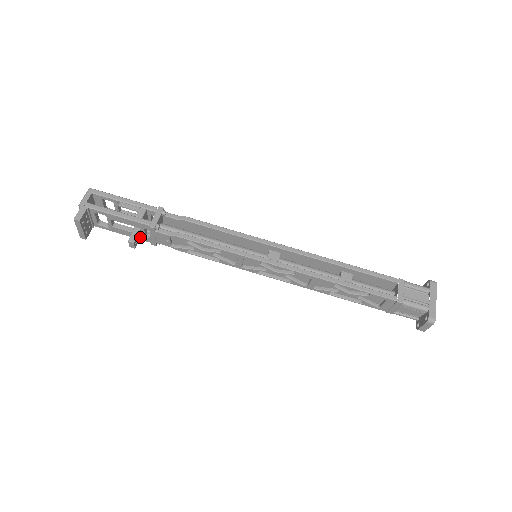
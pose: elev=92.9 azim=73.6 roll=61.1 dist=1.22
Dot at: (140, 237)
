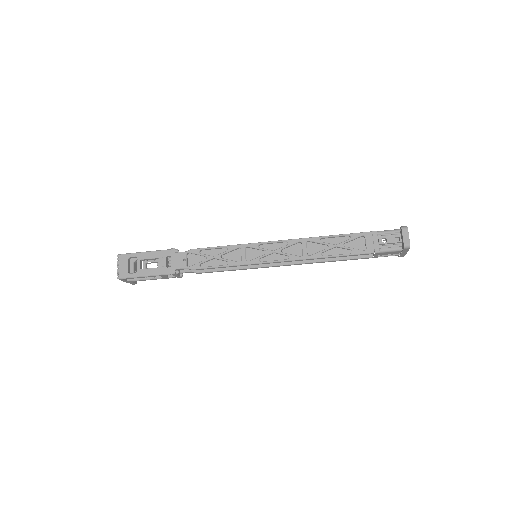
Dot at: occluded
